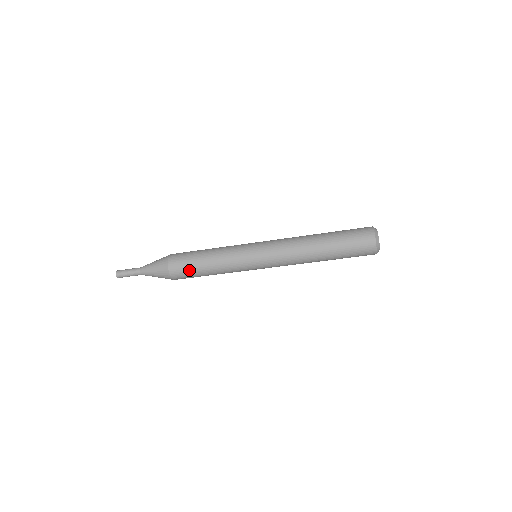
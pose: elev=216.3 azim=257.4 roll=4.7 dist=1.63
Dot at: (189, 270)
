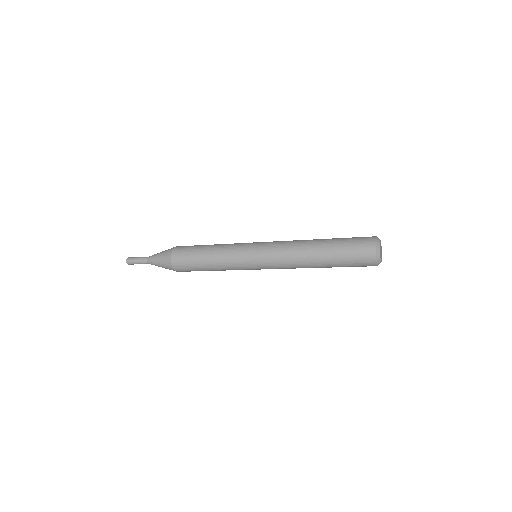
Dot at: occluded
